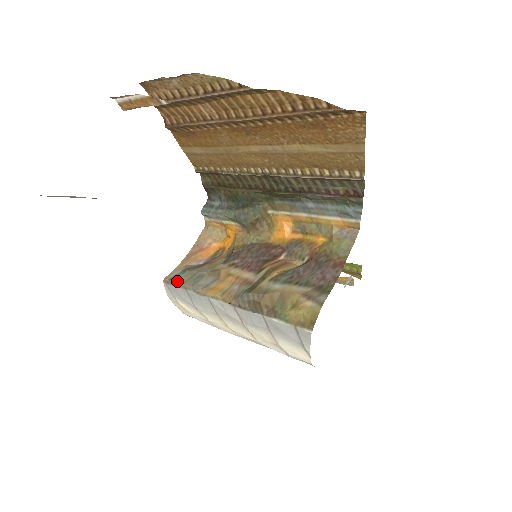
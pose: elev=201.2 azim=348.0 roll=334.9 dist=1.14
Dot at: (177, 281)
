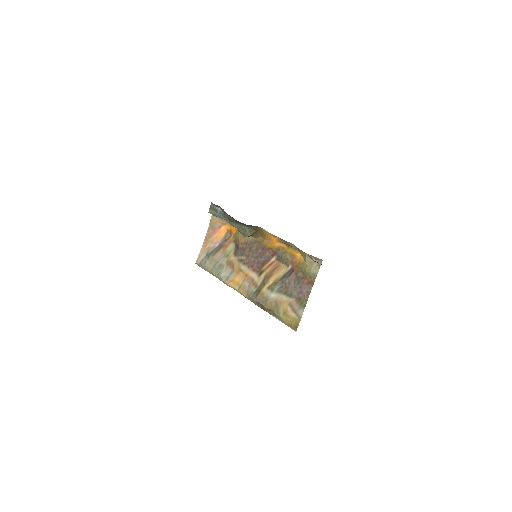
Dot at: (206, 267)
